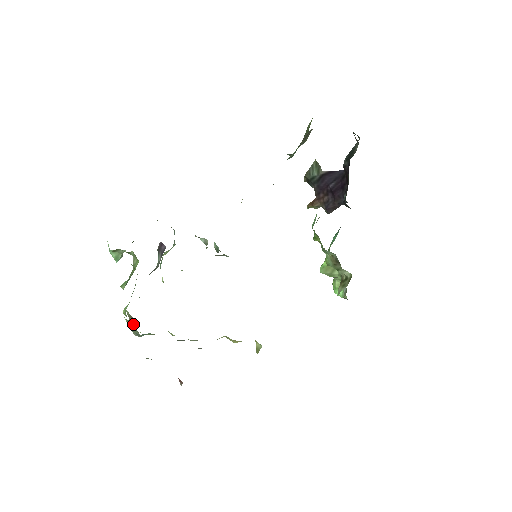
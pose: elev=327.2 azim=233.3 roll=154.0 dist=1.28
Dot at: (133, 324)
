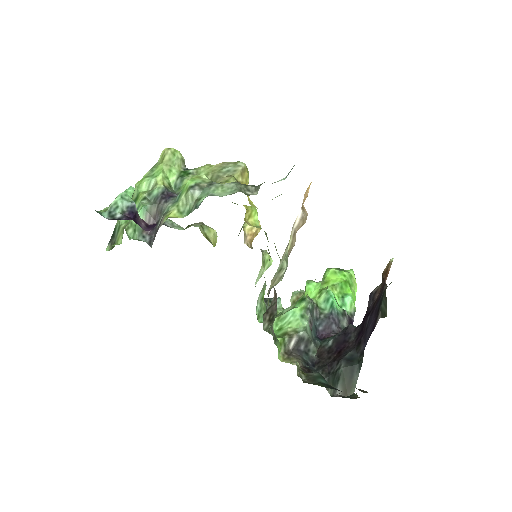
Dot at: (160, 160)
